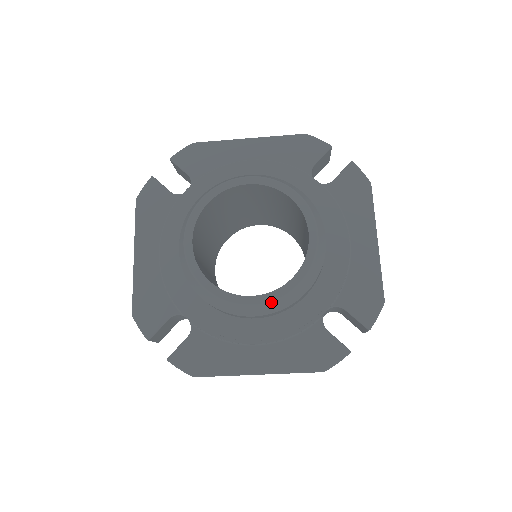
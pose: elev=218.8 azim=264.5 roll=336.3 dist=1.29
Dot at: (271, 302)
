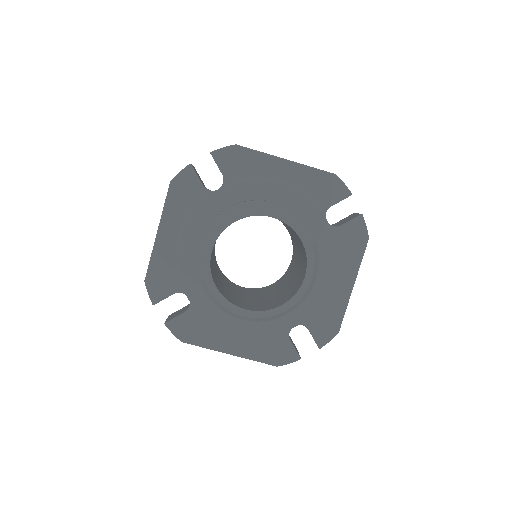
Dot at: (258, 318)
